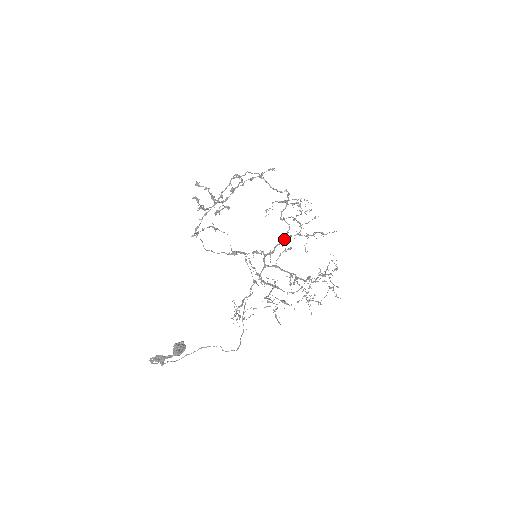
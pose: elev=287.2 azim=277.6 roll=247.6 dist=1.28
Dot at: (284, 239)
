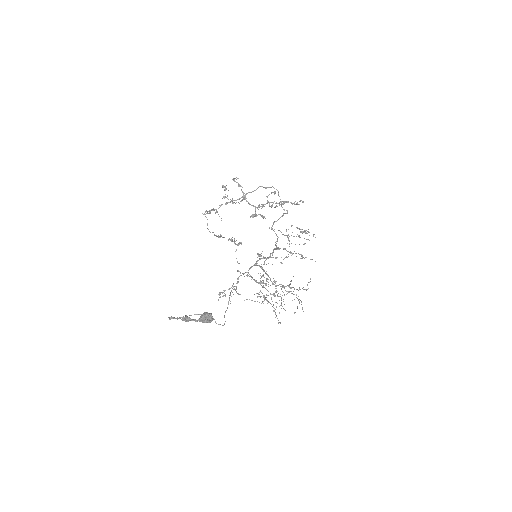
Dot at: (275, 249)
